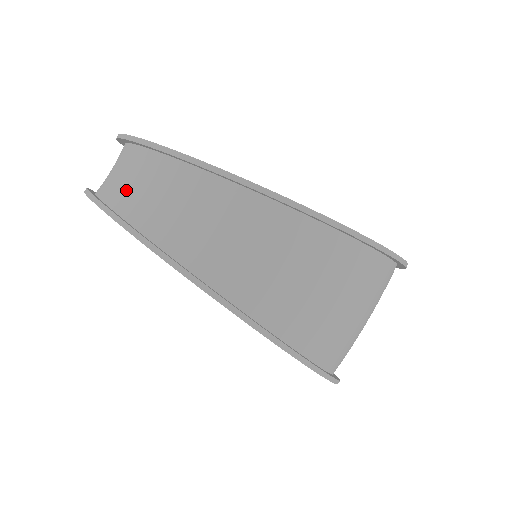
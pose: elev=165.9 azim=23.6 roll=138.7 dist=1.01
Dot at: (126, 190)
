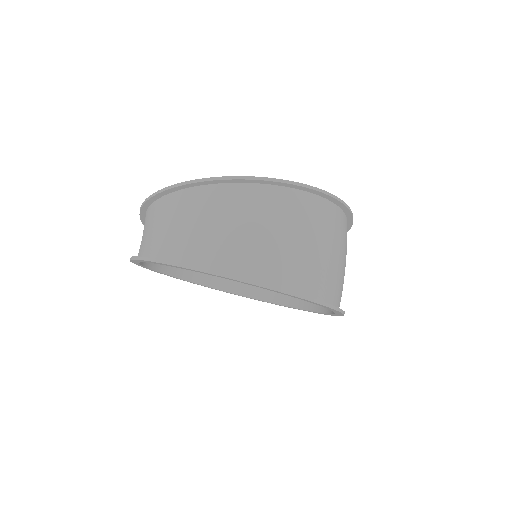
Dot at: occluded
